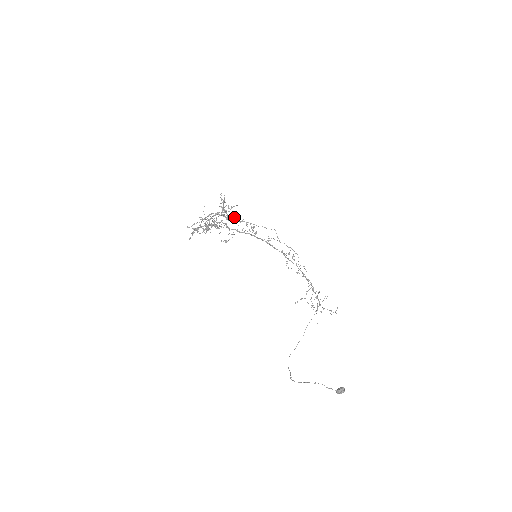
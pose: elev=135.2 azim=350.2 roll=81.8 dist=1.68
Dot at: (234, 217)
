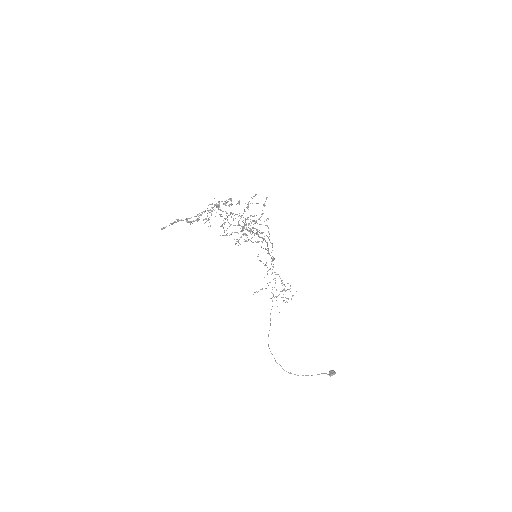
Dot at: occluded
